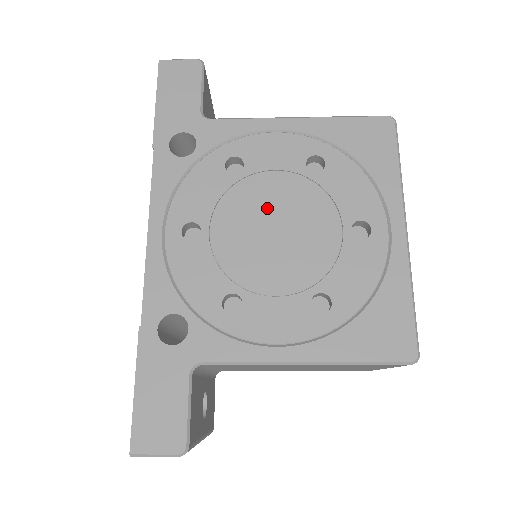
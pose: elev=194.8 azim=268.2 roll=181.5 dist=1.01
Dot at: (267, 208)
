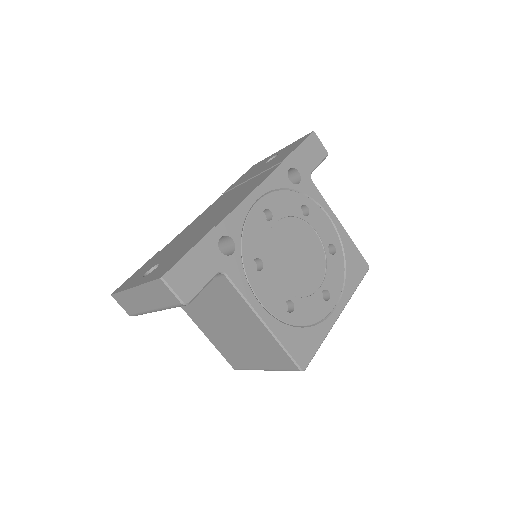
Dot at: (302, 243)
